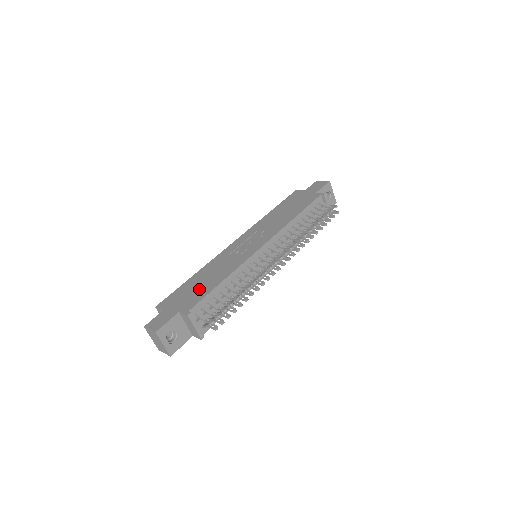
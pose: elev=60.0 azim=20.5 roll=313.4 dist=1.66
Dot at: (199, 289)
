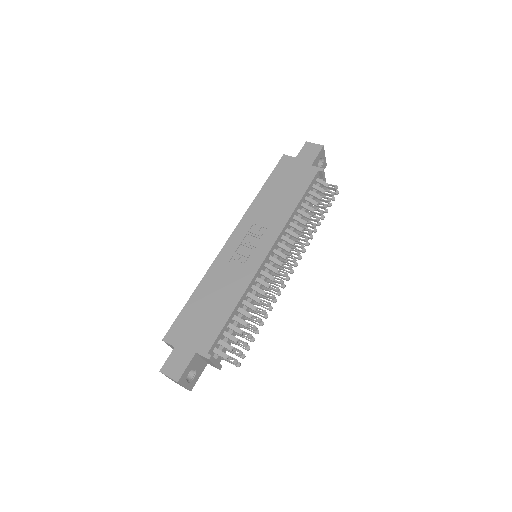
Dot at: (209, 318)
